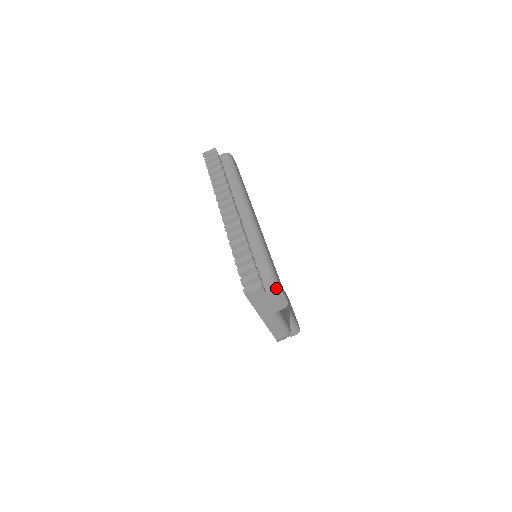
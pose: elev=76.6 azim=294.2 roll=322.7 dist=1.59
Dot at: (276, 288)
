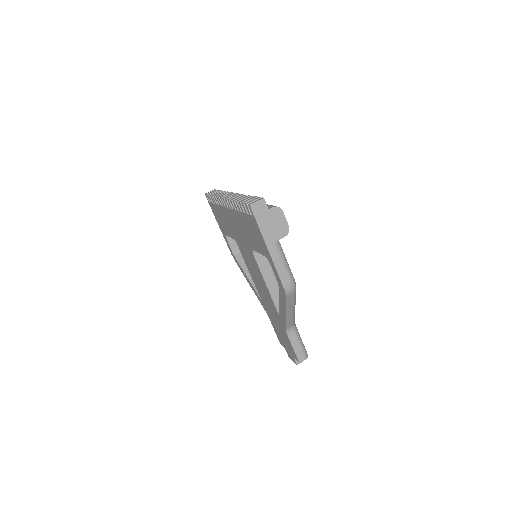
Dot at: occluded
